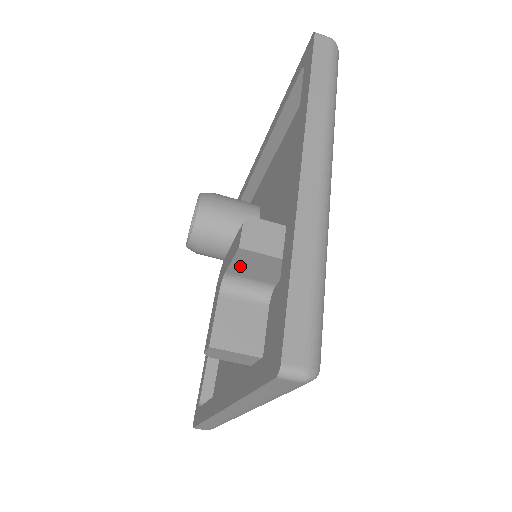
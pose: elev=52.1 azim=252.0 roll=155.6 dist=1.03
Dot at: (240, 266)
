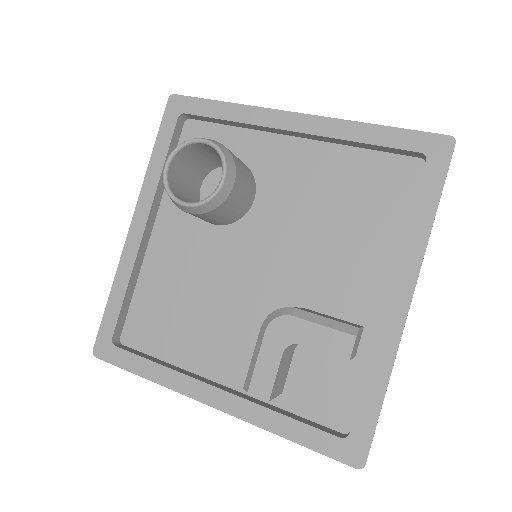
Dot at: (321, 349)
